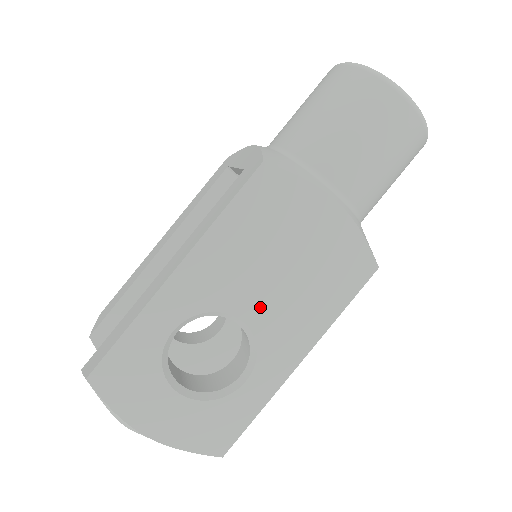
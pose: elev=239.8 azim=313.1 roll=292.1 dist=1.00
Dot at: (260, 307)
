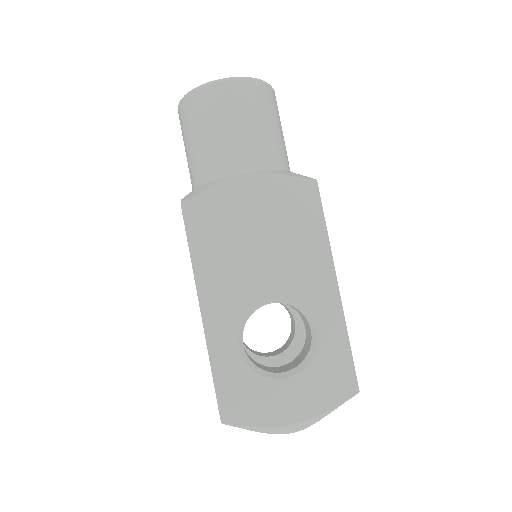
Dot at: (272, 280)
